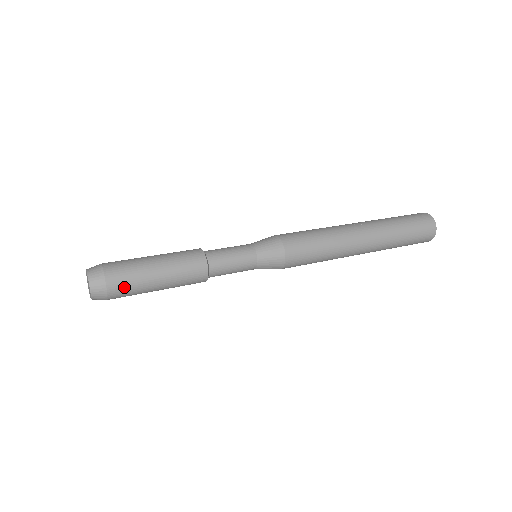
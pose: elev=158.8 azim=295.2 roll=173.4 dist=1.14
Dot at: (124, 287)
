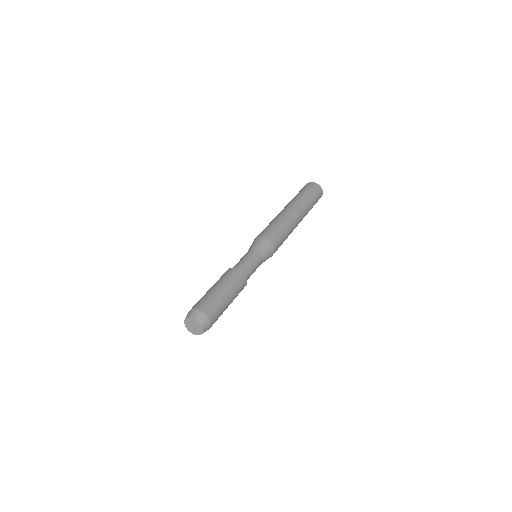
Dot at: (216, 312)
